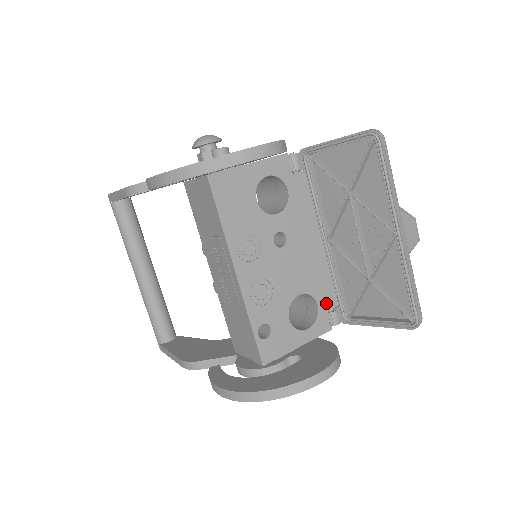
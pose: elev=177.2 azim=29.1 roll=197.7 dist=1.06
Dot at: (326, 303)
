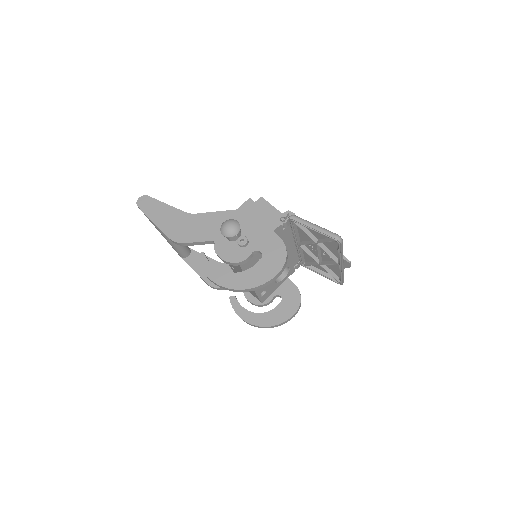
Dot at: (294, 264)
